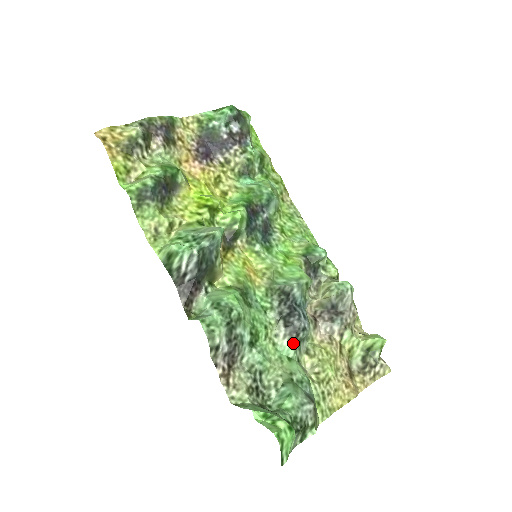
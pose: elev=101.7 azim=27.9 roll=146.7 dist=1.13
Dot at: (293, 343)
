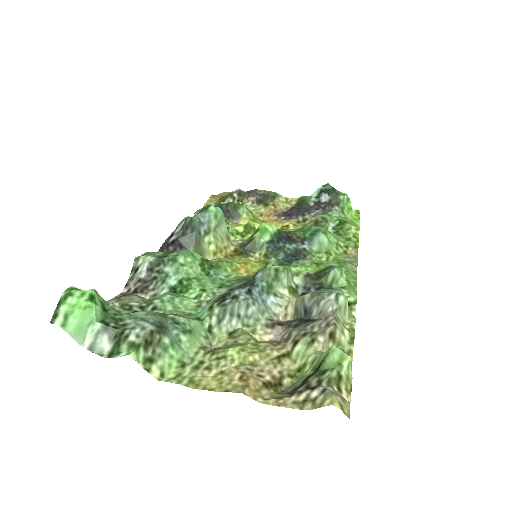
Dot at: (214, 306)
